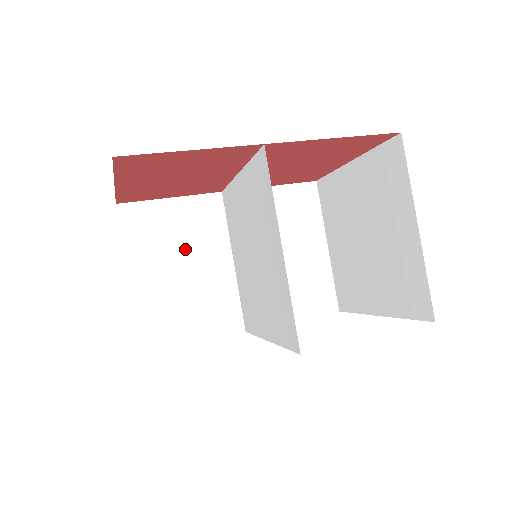
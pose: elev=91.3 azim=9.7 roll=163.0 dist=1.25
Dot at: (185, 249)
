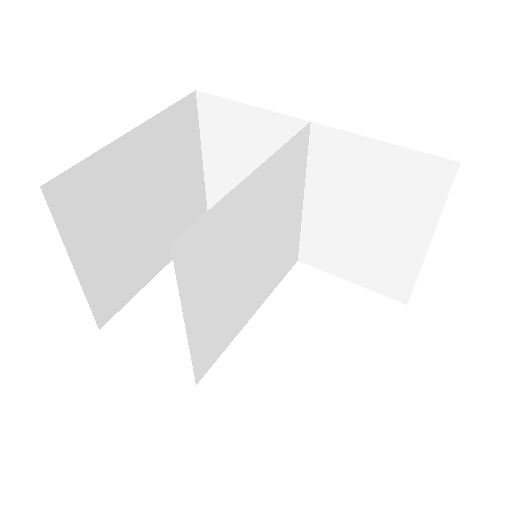
Dot at: (256, 165)
